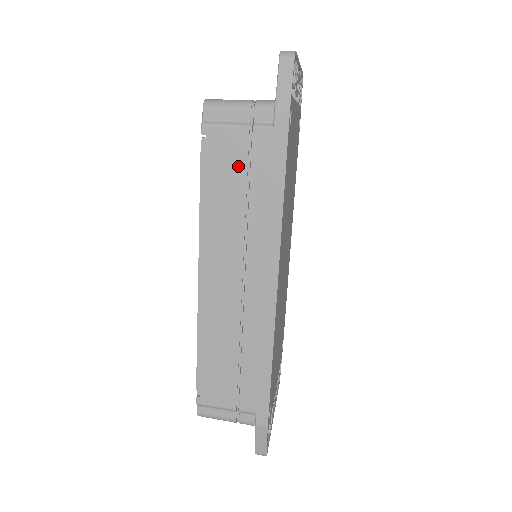
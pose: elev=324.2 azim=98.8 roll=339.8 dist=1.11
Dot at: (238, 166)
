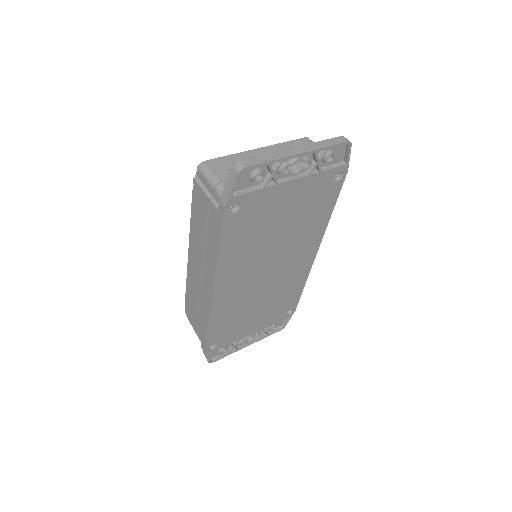
Dot at: (204, 216)
